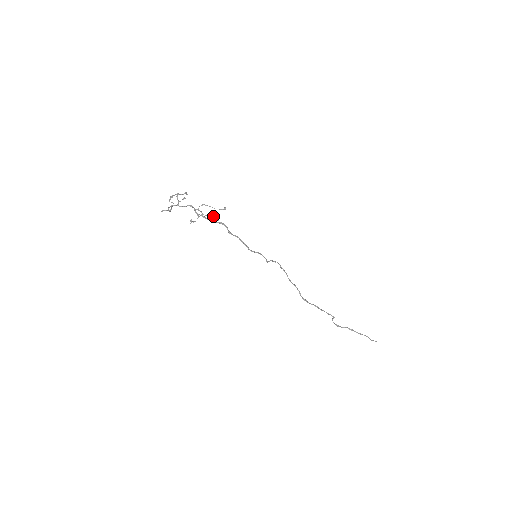
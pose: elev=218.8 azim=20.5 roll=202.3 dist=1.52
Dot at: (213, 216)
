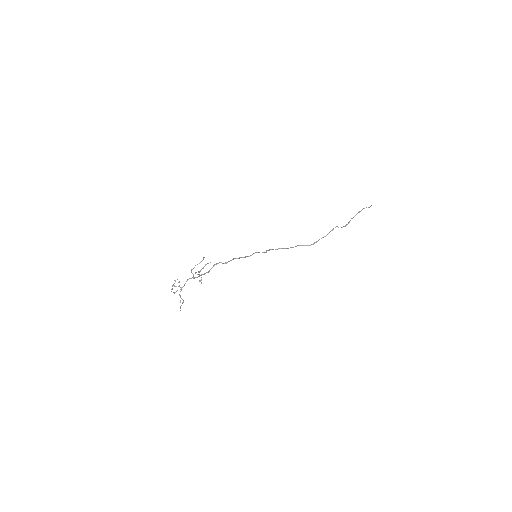
Dot at: (205, 265)
